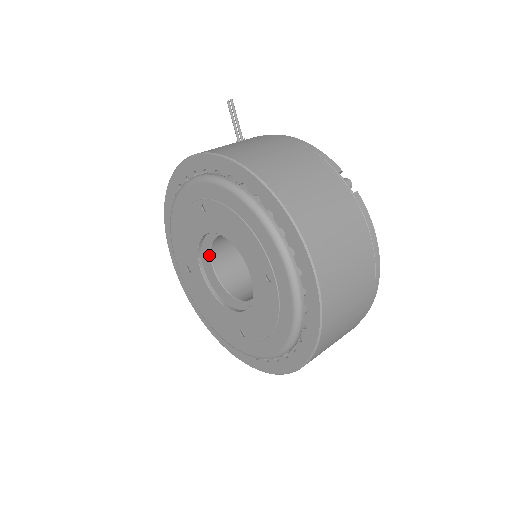
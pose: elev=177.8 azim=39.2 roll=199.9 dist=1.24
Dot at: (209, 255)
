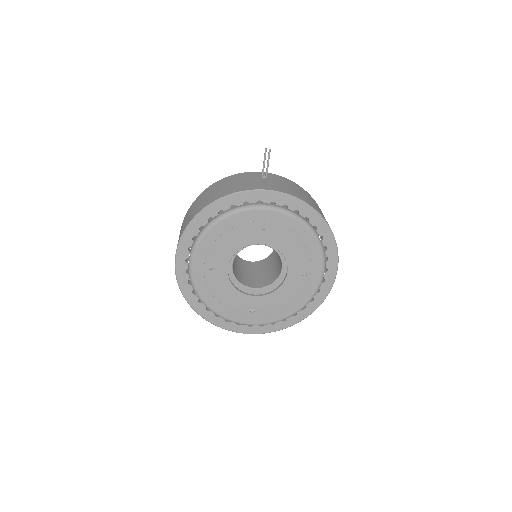
Dot at: (234, 257)
